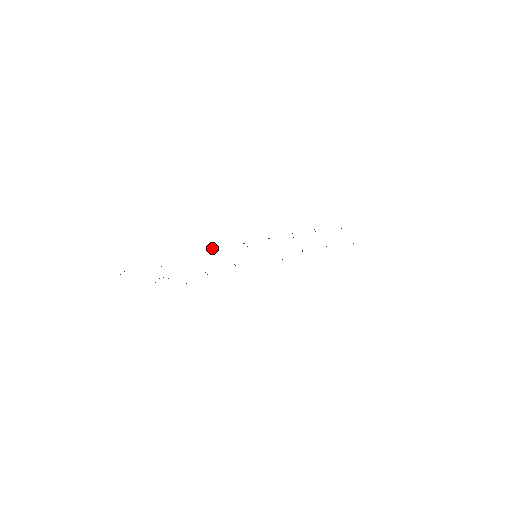
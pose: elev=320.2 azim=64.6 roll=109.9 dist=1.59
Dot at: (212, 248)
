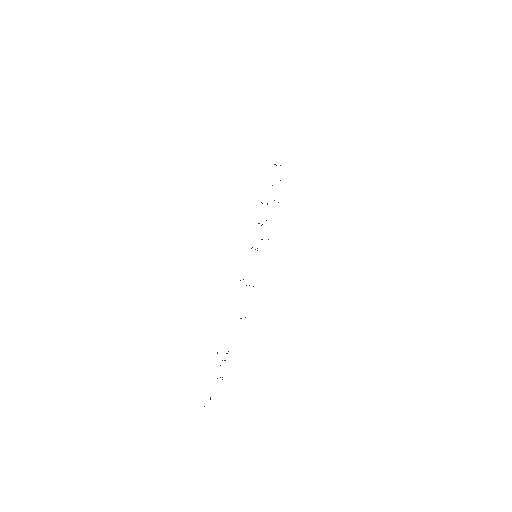
Dot at: occluded
